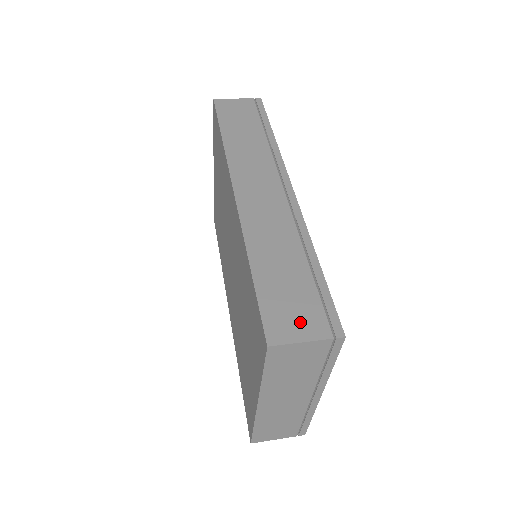
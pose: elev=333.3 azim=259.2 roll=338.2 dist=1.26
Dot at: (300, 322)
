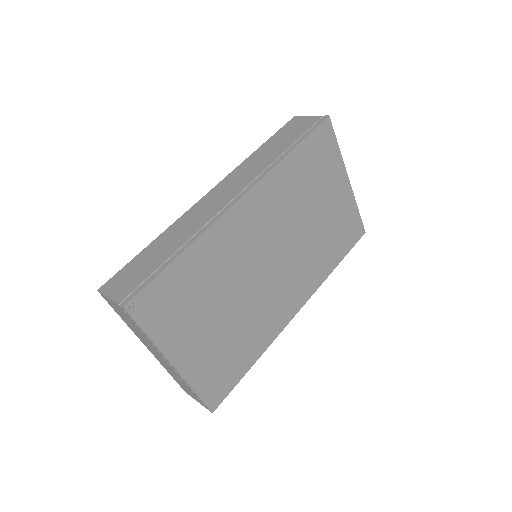
Dot at: (122, 286)
